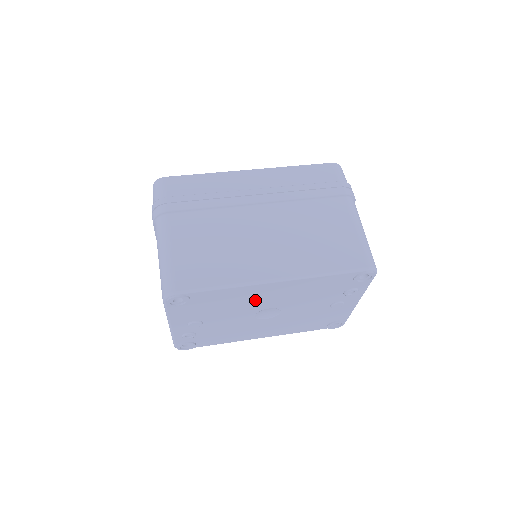
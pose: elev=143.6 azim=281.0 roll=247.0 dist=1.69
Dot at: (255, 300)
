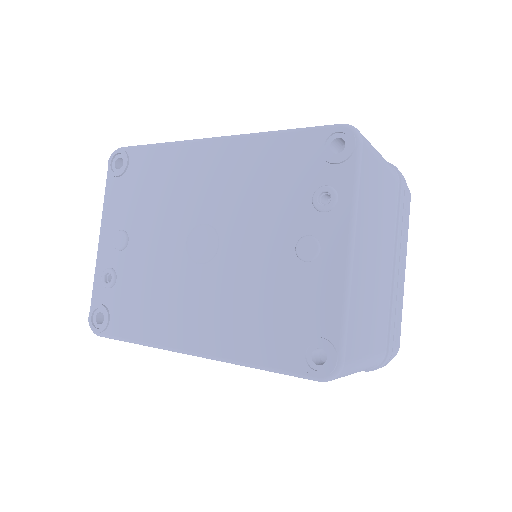
Dot at: (189, 189)
